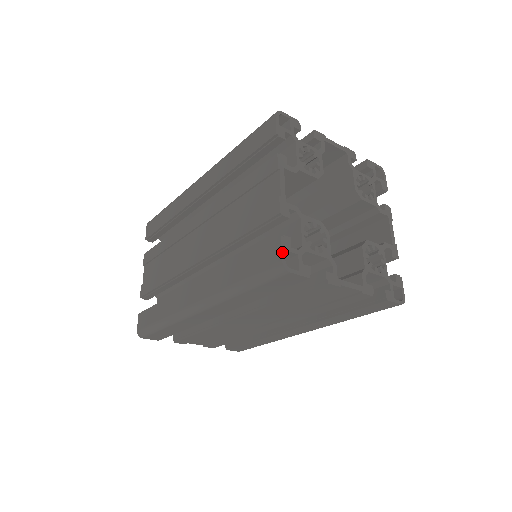
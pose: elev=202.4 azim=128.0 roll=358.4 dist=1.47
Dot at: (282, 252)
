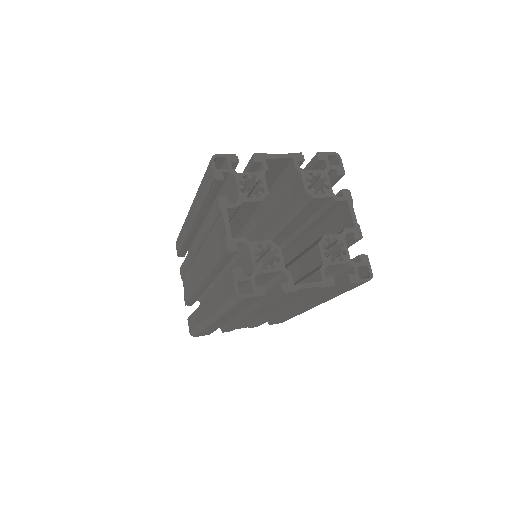
Dot at: (235, 284)
